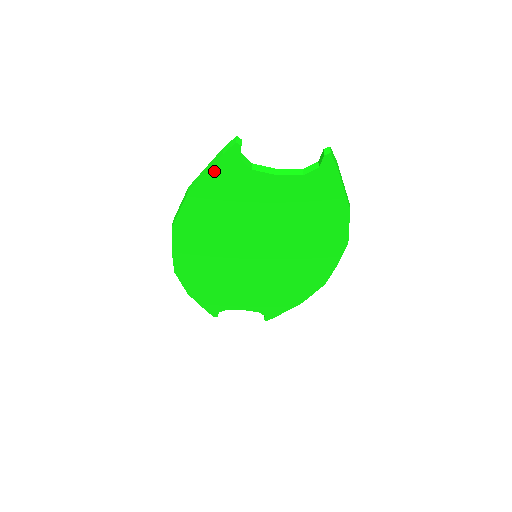
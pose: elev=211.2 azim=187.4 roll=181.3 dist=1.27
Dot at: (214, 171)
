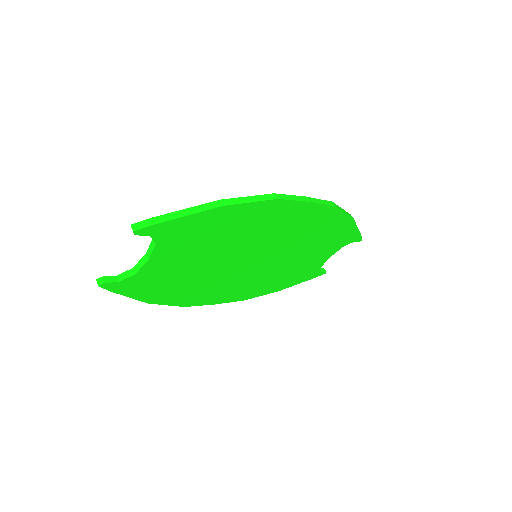
Dot at: (128, 293)
